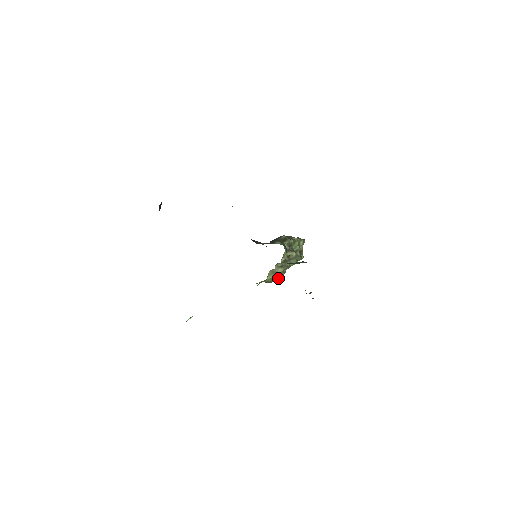
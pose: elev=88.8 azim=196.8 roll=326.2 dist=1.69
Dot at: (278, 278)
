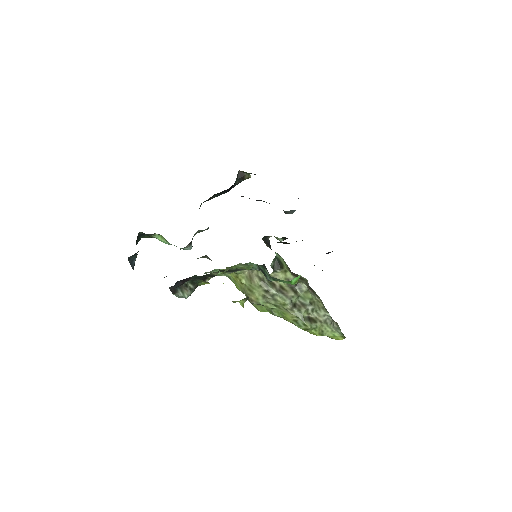
Dot at: (256, 300)
